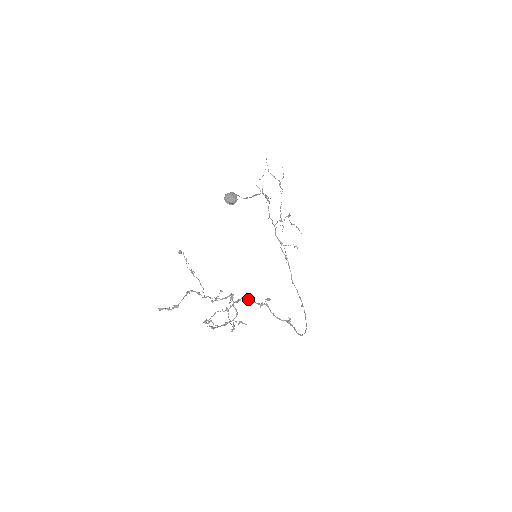
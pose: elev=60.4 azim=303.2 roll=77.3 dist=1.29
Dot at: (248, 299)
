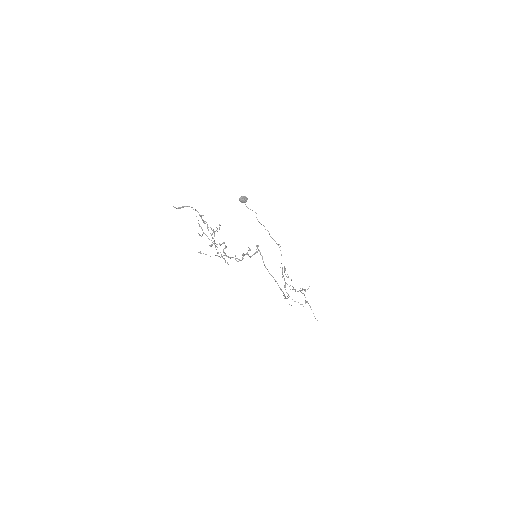
Dot at: (237, 261)
